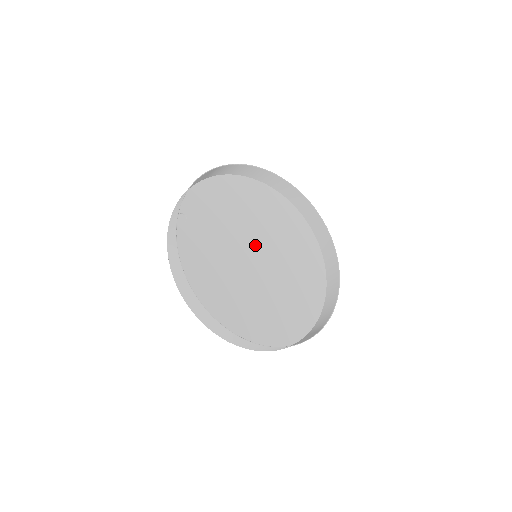
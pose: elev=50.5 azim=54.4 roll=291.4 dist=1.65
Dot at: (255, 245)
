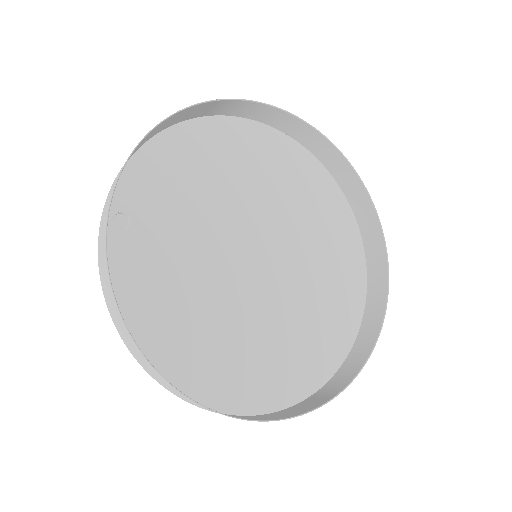
Dot at: (252, 236)
